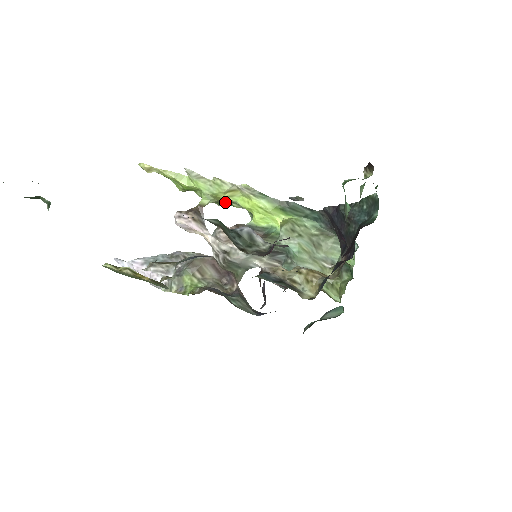
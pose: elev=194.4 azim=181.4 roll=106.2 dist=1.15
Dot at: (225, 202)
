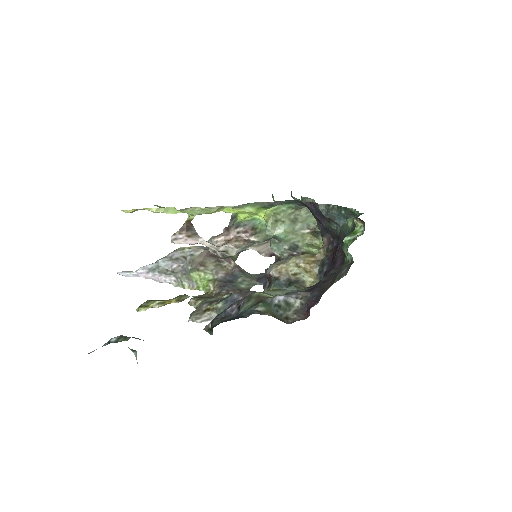
Dot at: occluded
